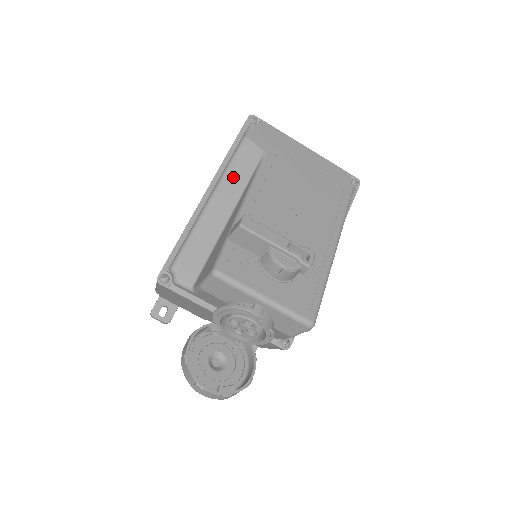
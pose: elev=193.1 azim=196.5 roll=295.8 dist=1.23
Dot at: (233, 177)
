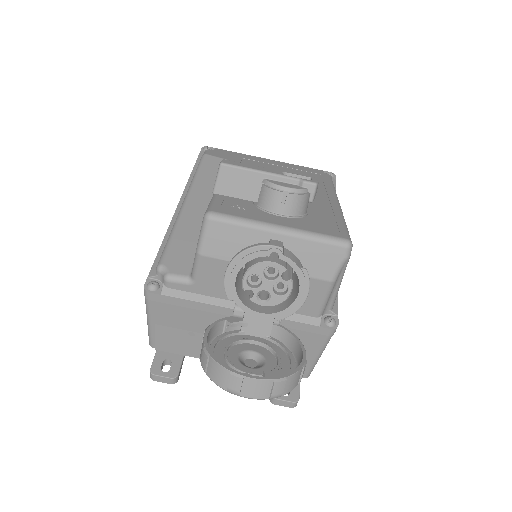
Dot at: (202, 182)
